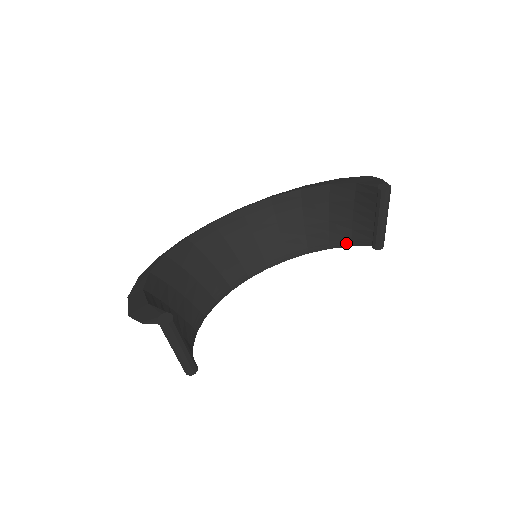
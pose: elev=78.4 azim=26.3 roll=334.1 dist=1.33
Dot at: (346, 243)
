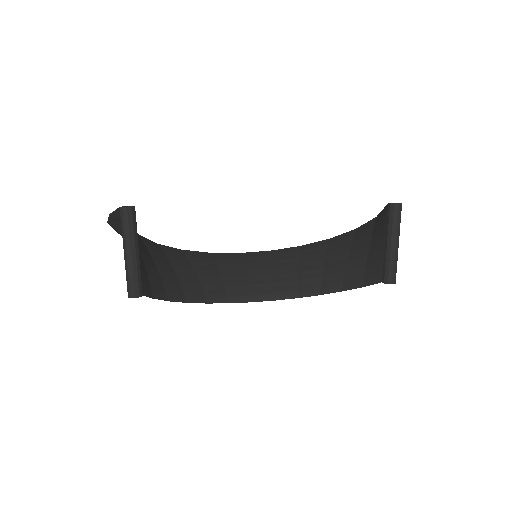
Dot at: (359, 283)
